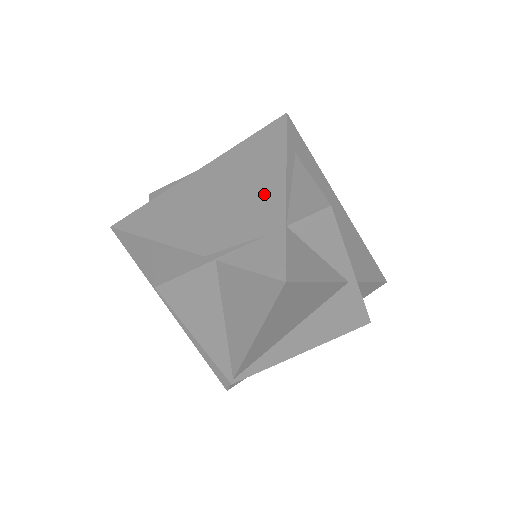
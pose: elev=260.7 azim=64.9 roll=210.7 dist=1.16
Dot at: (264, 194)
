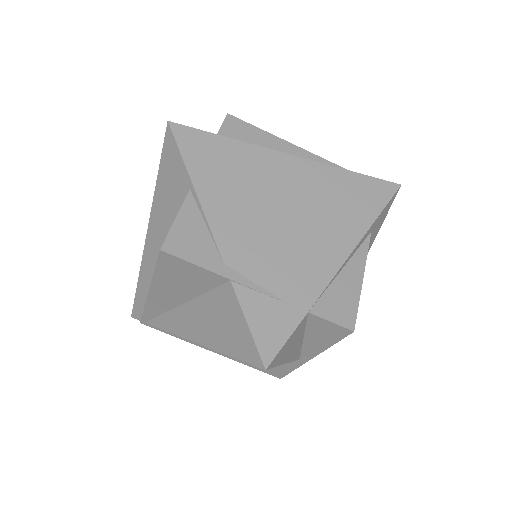
Dot at: (318, 255)
